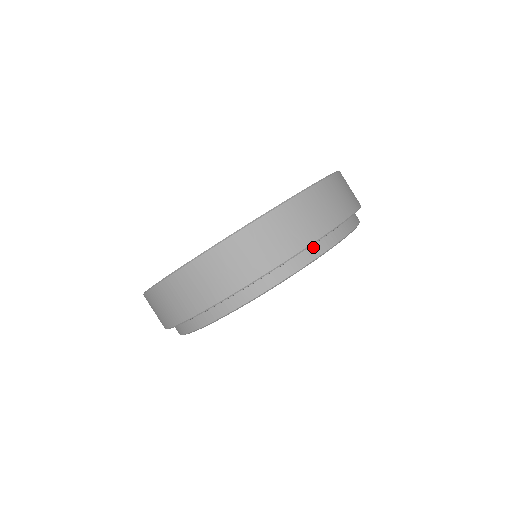
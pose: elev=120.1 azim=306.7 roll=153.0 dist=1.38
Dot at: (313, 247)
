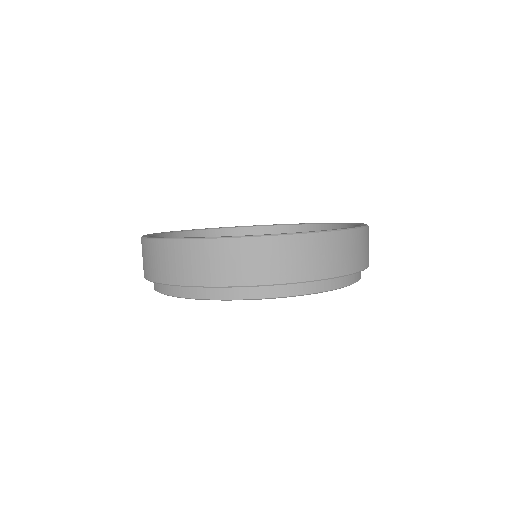
Dot at: (345, 276)
